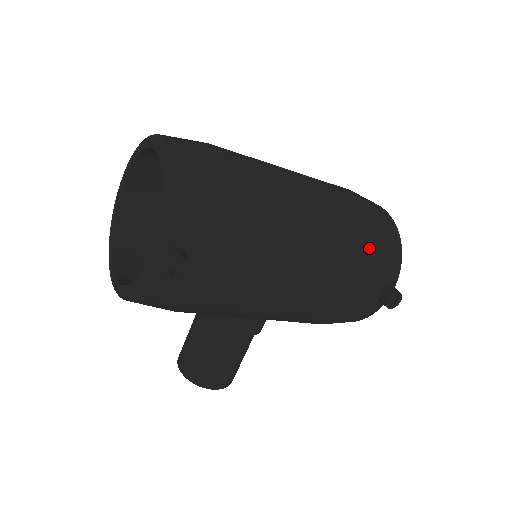
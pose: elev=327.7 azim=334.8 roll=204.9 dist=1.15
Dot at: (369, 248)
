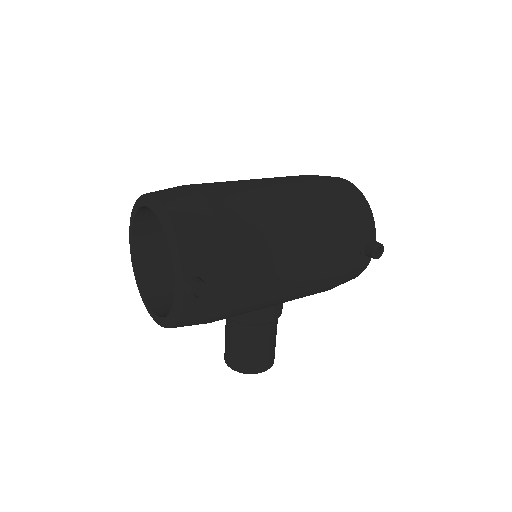
Dot at: (342, 218)
